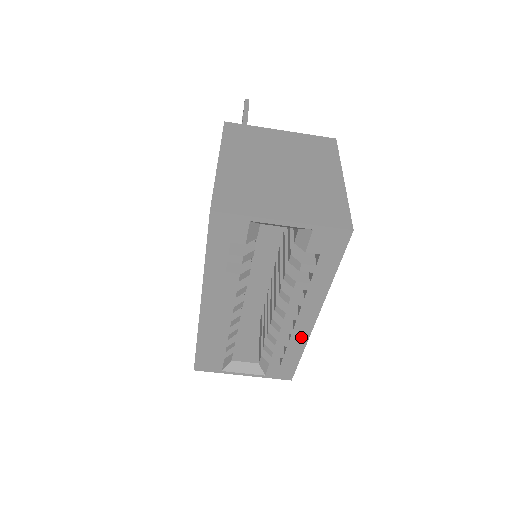
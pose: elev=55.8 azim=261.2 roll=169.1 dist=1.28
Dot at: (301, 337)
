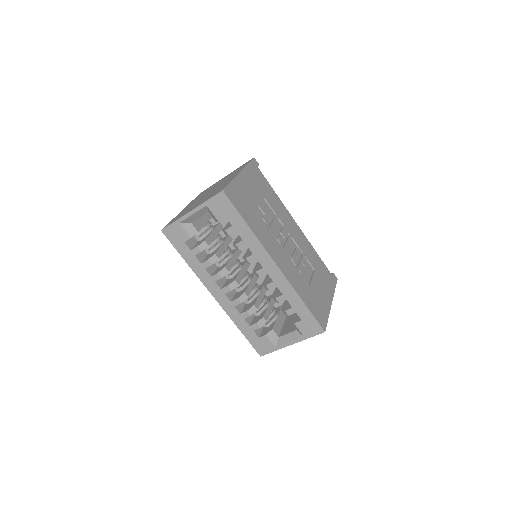
Dot at: (285, 286)
